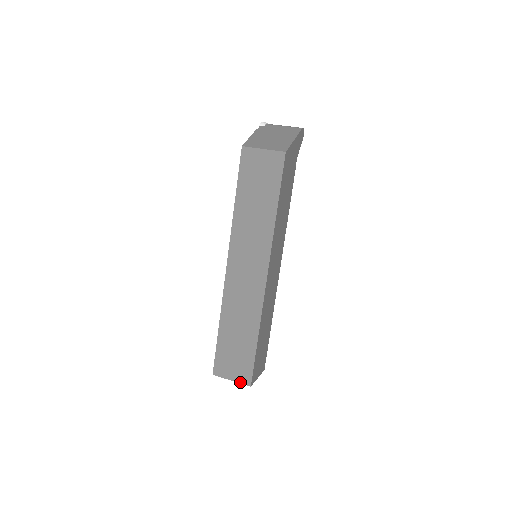
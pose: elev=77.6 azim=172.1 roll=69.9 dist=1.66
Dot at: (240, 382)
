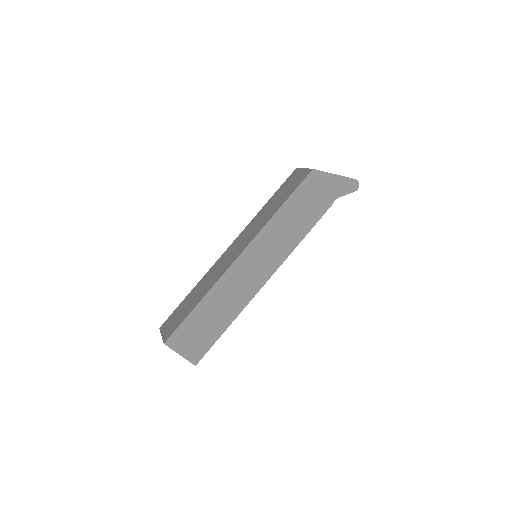
Dot at: (163, 338)
